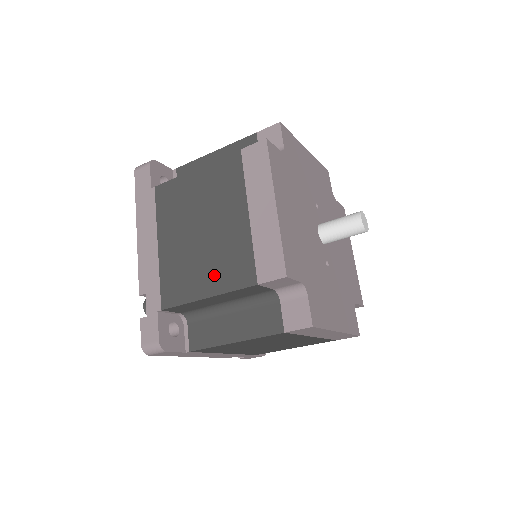
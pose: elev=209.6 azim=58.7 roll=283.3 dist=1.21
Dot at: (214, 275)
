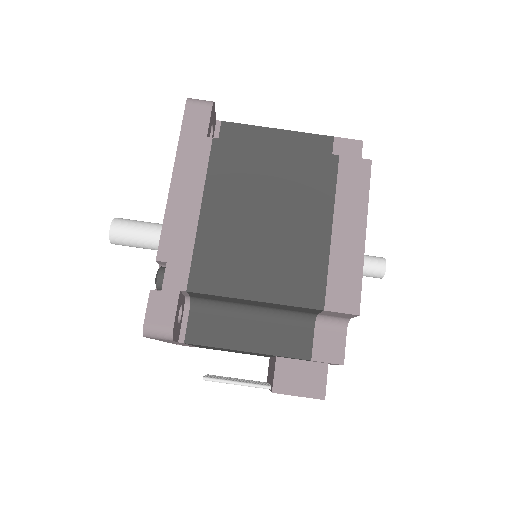
Dot at: occluded
